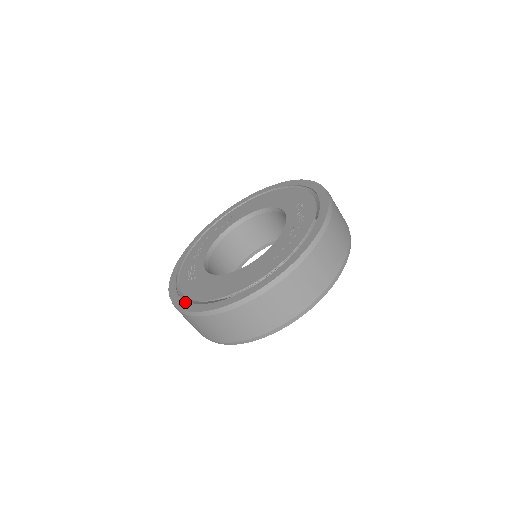
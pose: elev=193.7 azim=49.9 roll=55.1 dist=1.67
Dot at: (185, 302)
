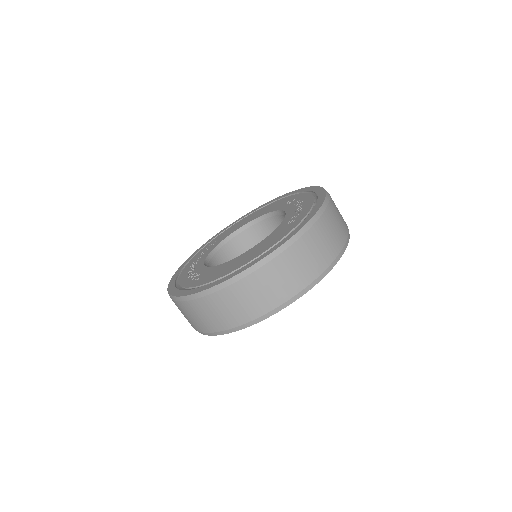
Dot at: (205, 285)
